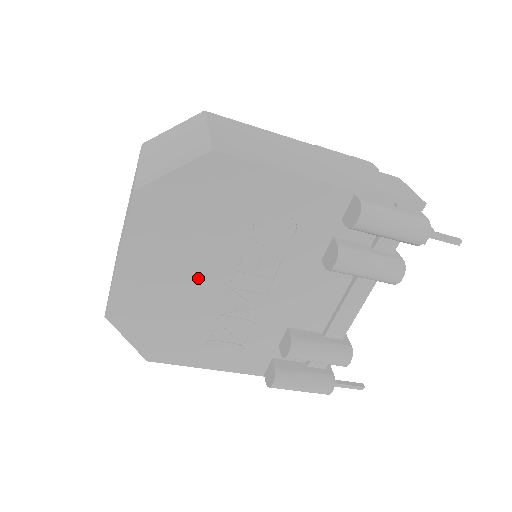
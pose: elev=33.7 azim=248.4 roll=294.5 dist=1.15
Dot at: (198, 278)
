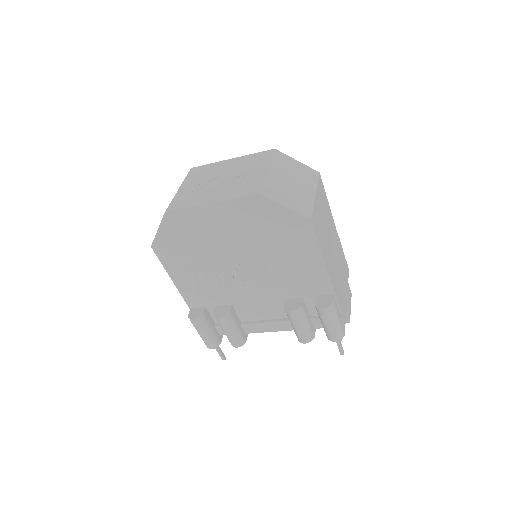
Dot at: (229, 248)
